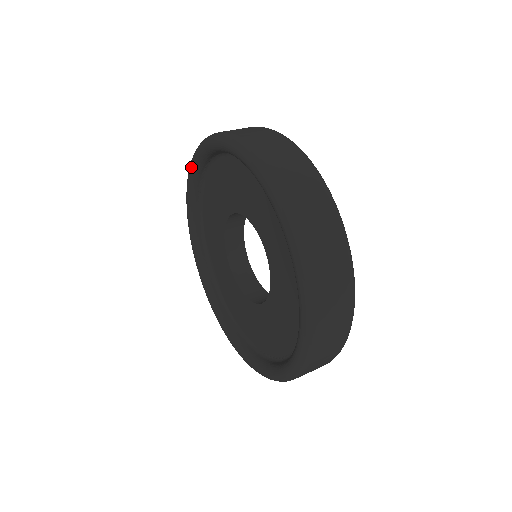
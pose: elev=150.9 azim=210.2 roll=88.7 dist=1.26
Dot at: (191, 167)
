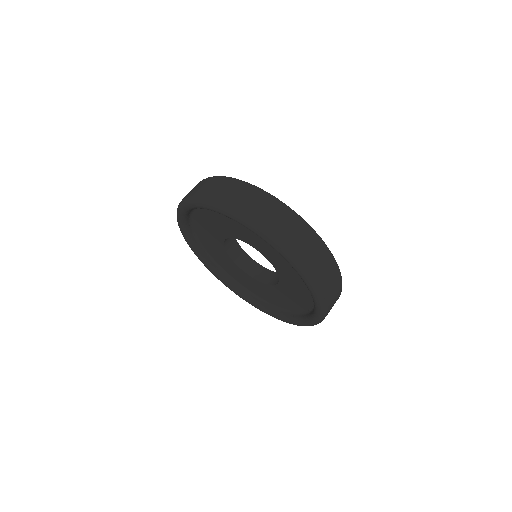
Dot at: (188, 244)
